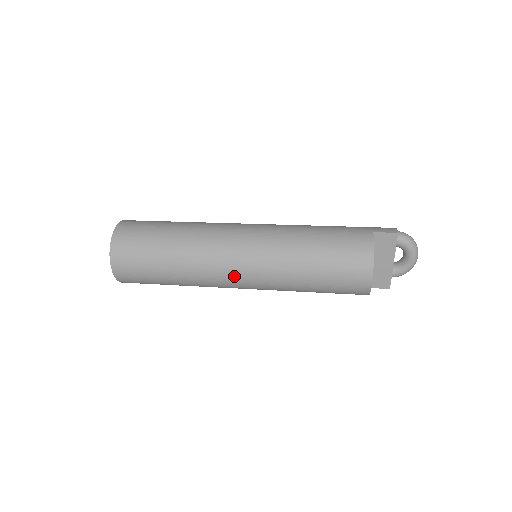
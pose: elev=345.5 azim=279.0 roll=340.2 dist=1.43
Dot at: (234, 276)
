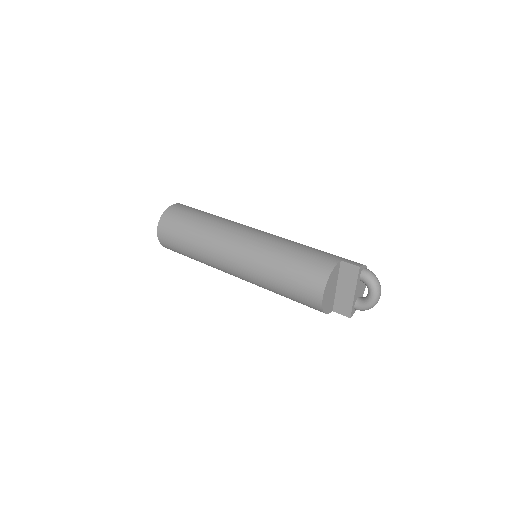
Dot at: (229, 262)
